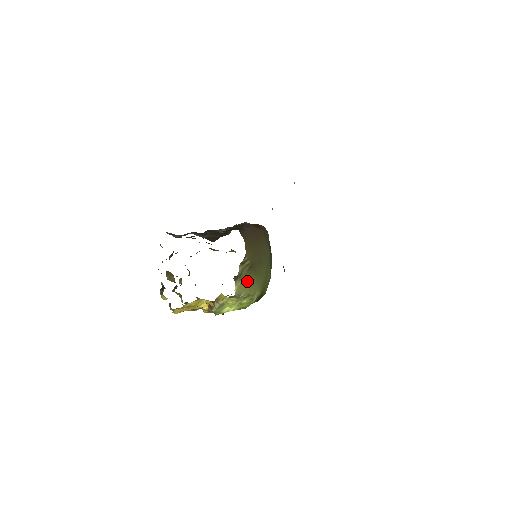
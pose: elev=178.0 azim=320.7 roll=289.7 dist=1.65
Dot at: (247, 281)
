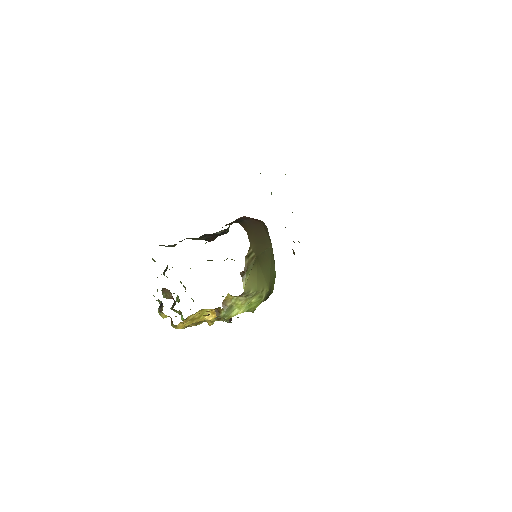
Dot at: (254, 276)
